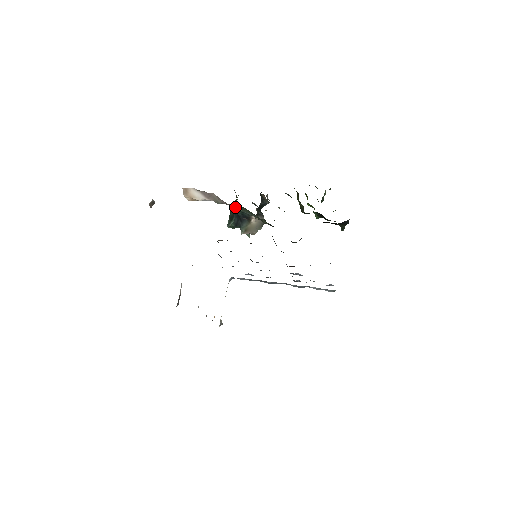
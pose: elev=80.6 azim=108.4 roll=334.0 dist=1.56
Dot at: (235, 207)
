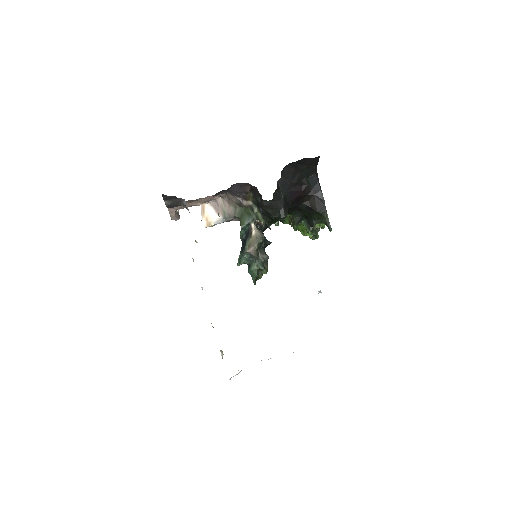
Dot at: (240, 231)
